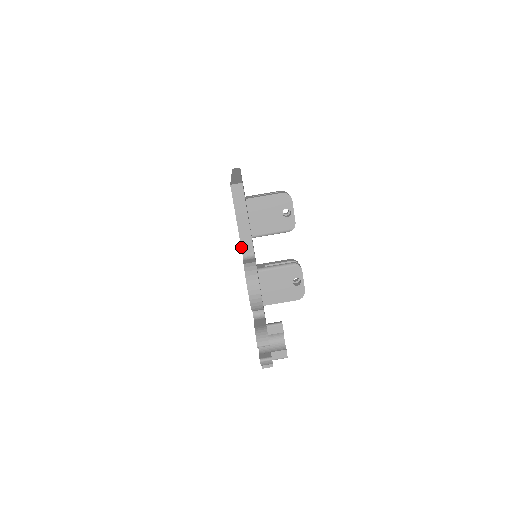
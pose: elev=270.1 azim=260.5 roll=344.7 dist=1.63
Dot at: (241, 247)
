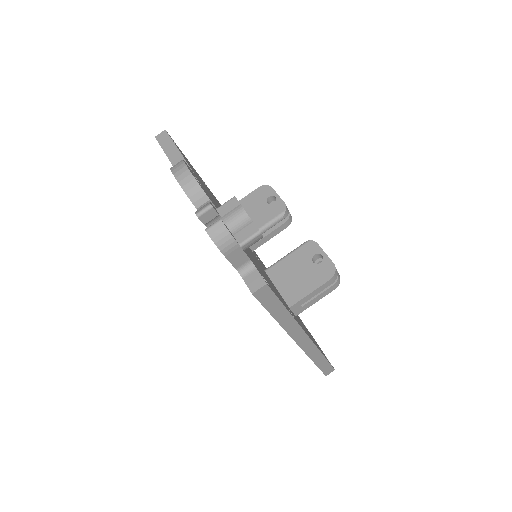
Dot at: occluded
